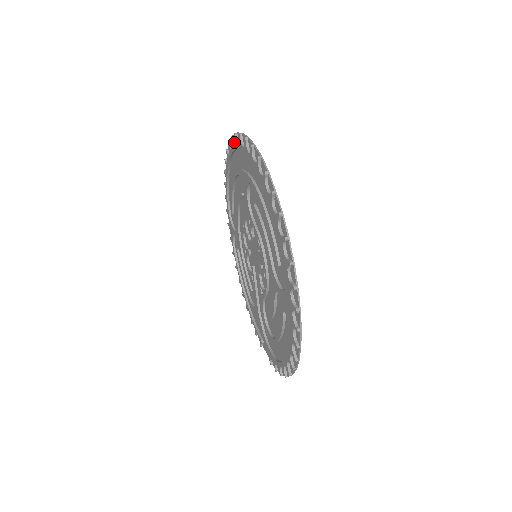
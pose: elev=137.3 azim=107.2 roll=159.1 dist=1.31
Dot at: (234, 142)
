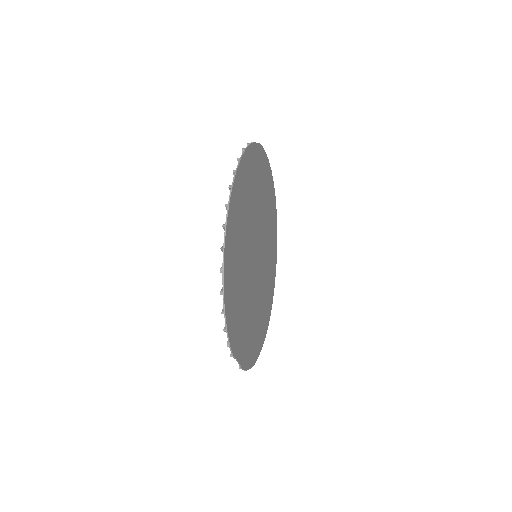
Dot at: (273, 195)
